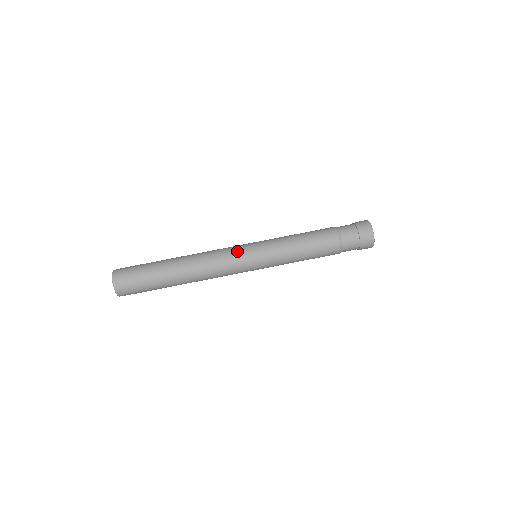
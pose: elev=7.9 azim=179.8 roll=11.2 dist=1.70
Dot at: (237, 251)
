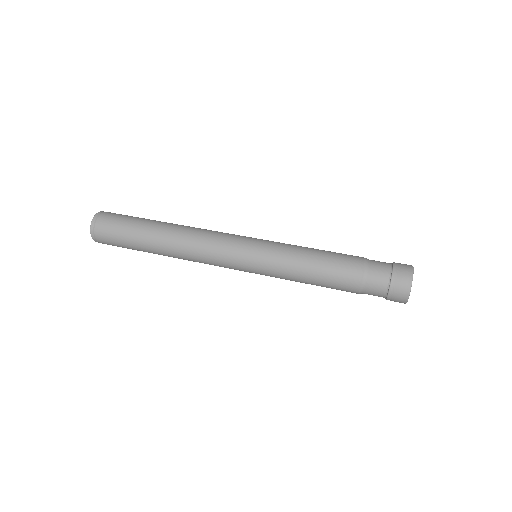
Dot at: (238, 235)
